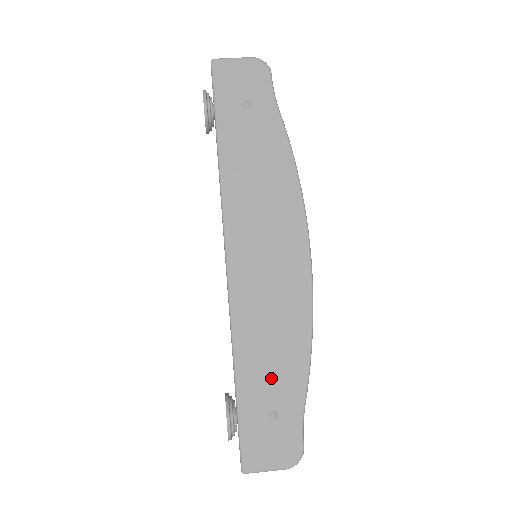
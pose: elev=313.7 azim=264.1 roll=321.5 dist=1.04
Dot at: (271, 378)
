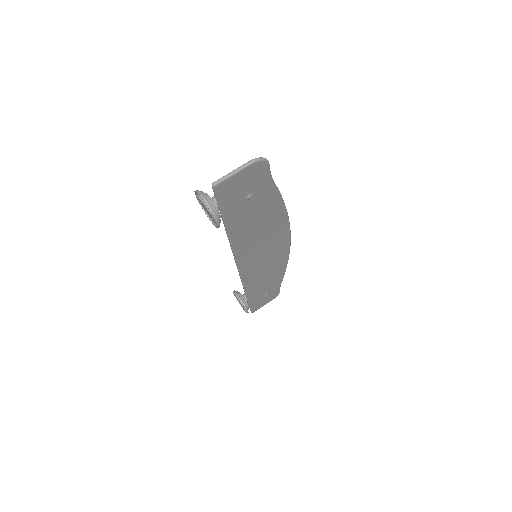
Dot at: (266, 287)
